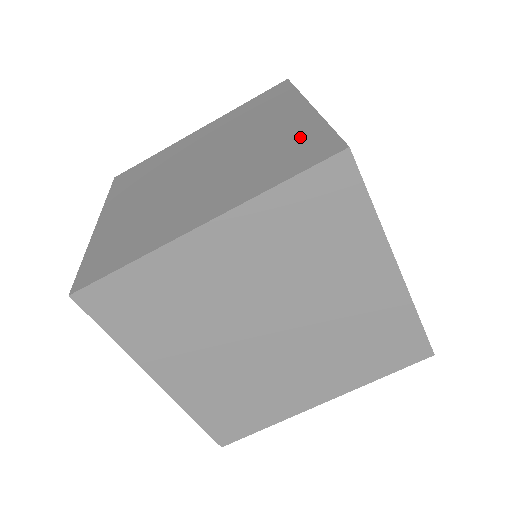
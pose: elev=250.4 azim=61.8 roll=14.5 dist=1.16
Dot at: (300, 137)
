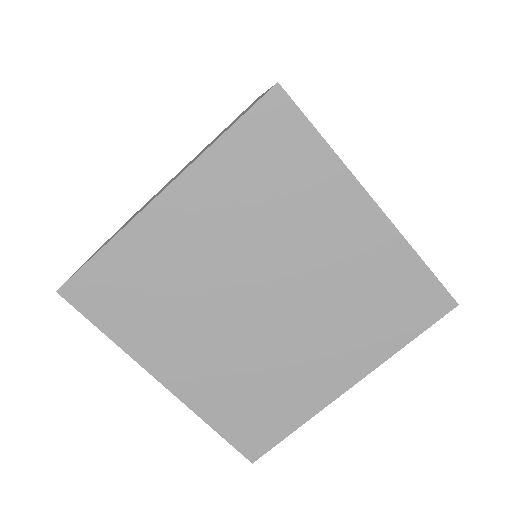
Dot at: occluded
